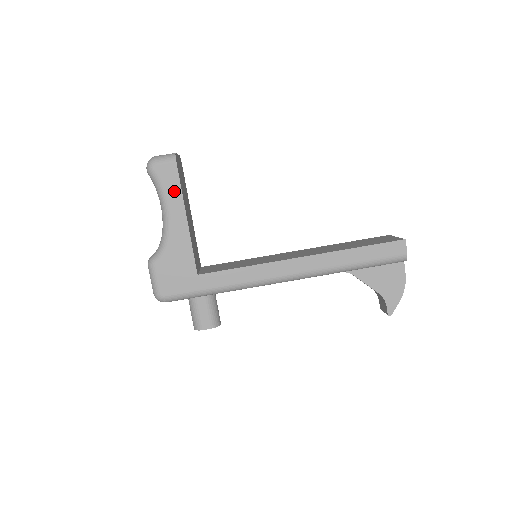
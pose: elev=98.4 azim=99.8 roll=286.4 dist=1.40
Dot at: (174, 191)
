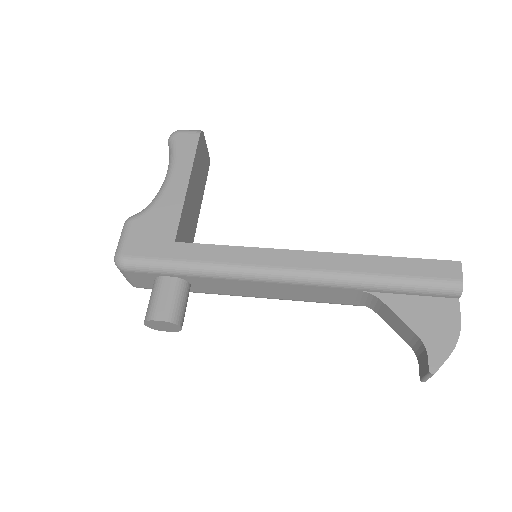
Dot at: (186, 157)
